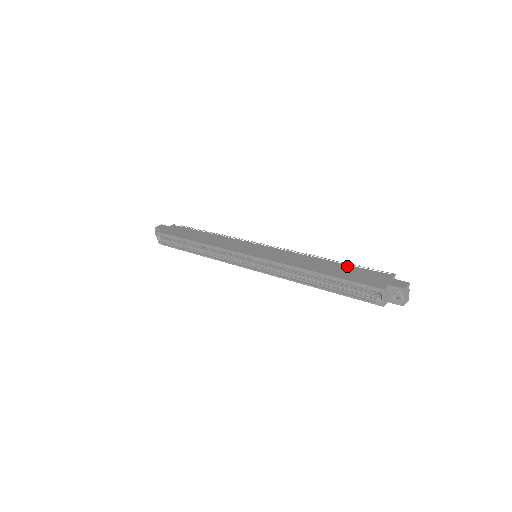
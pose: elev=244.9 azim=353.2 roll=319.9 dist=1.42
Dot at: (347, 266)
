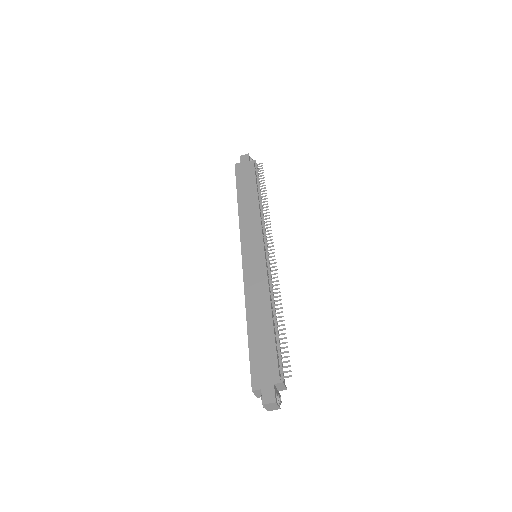
Dot at: (271, 337)
